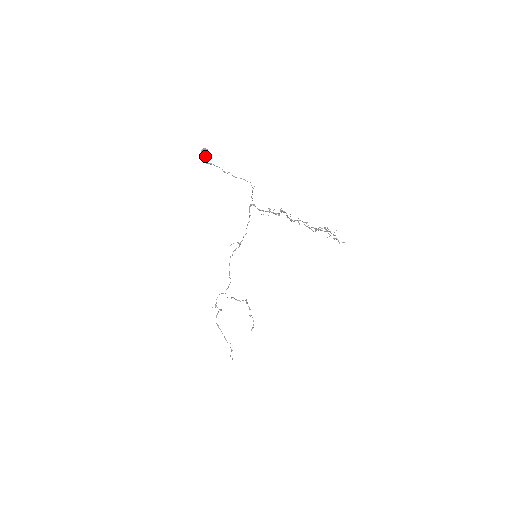
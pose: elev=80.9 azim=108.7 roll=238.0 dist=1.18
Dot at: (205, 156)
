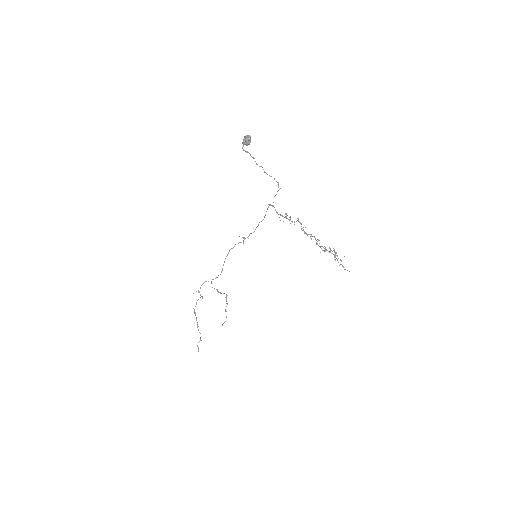
Dot at: (247, 143)
